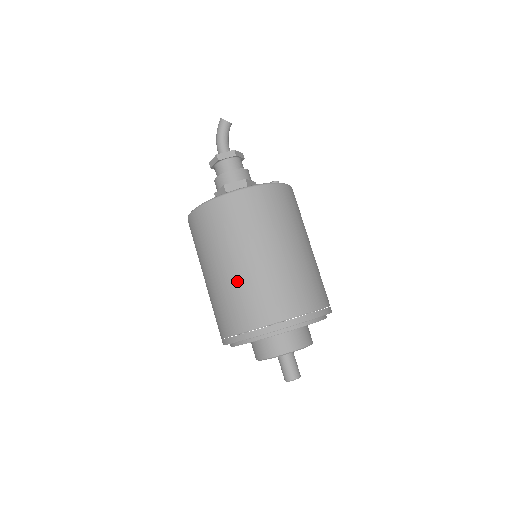
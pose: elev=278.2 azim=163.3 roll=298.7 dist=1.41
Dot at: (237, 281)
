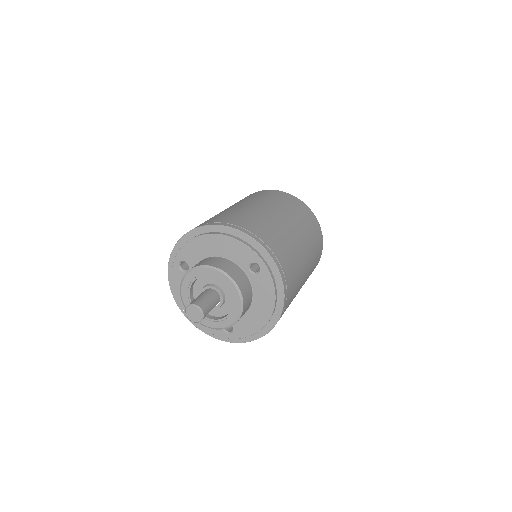
Dot at: occluded
